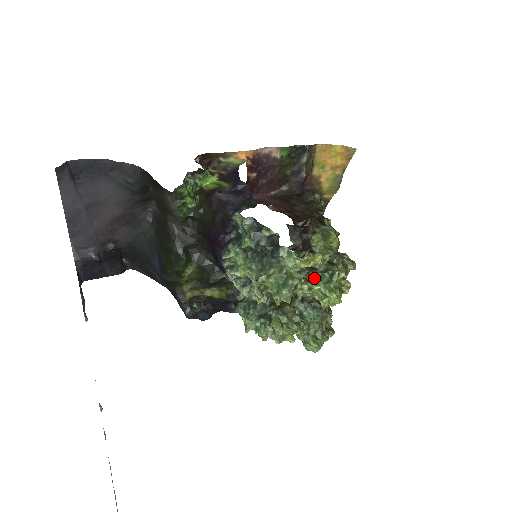
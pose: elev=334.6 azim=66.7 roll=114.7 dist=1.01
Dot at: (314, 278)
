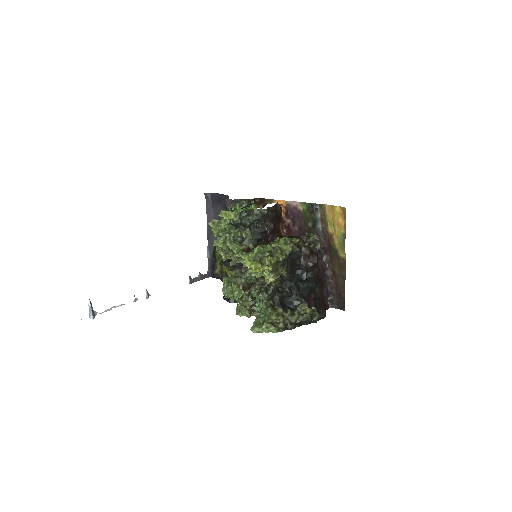
Dot at: occluded
